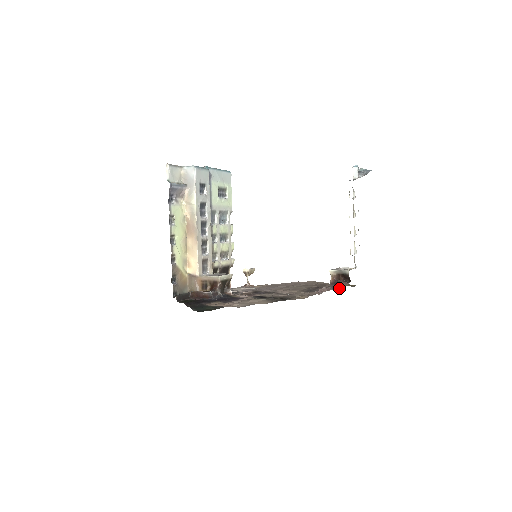
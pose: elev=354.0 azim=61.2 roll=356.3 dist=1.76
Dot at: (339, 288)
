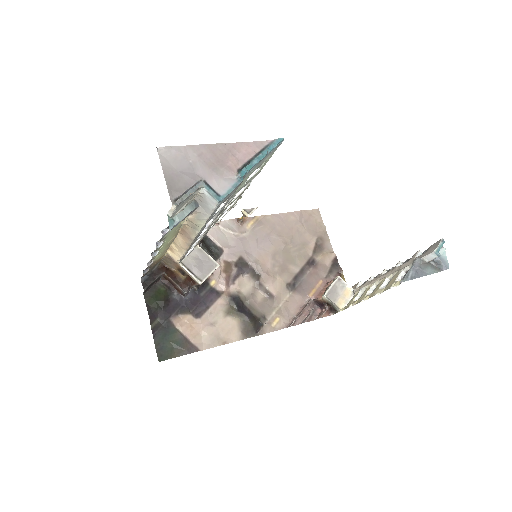
Dot at: (321, 310)
